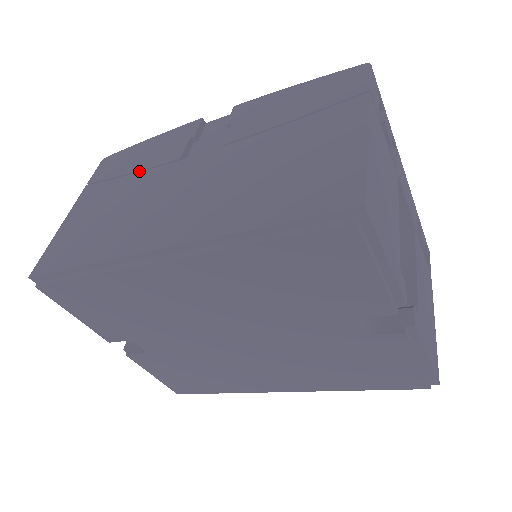
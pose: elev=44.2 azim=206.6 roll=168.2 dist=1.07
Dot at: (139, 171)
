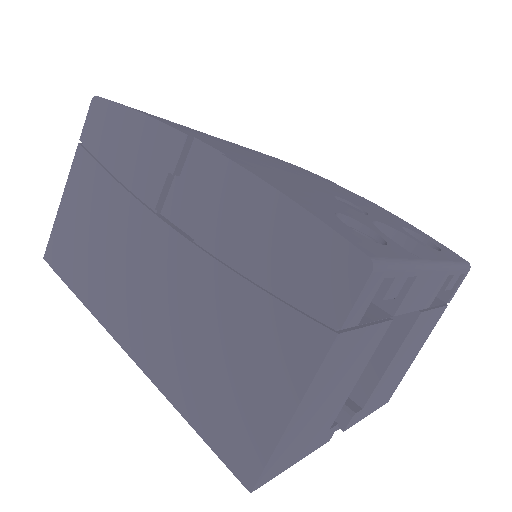
Dot at: (121, 180)
